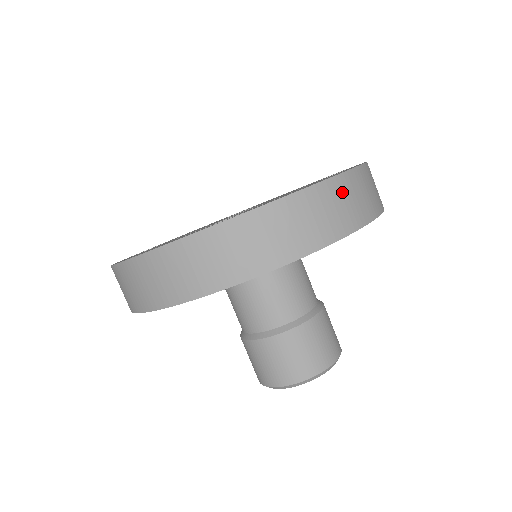
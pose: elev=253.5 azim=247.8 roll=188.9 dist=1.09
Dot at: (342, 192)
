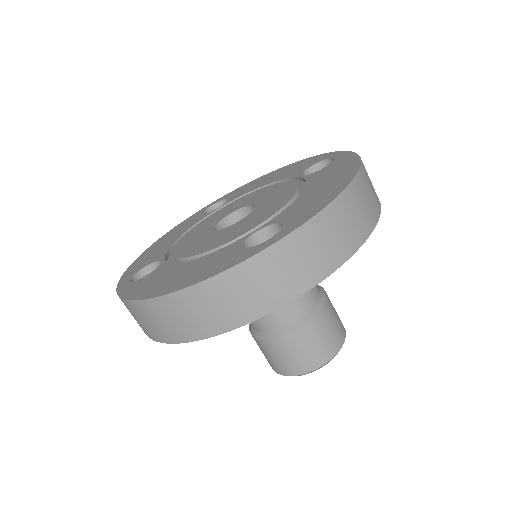
Dot at: (362, 191)
